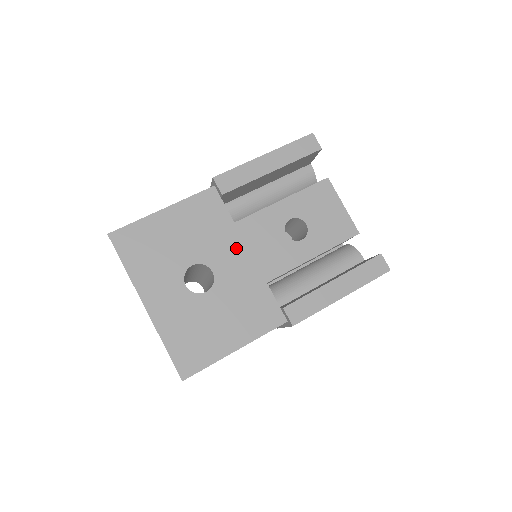
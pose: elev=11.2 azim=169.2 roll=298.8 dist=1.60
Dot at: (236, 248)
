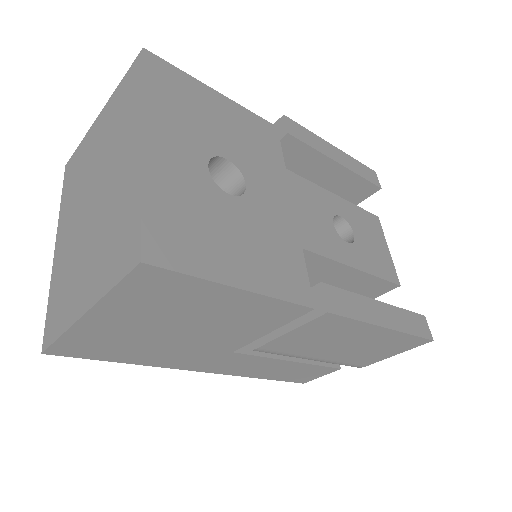
Dot at: (280, 189)
